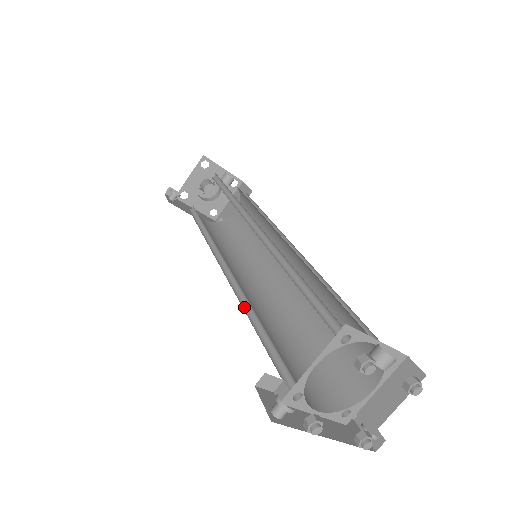
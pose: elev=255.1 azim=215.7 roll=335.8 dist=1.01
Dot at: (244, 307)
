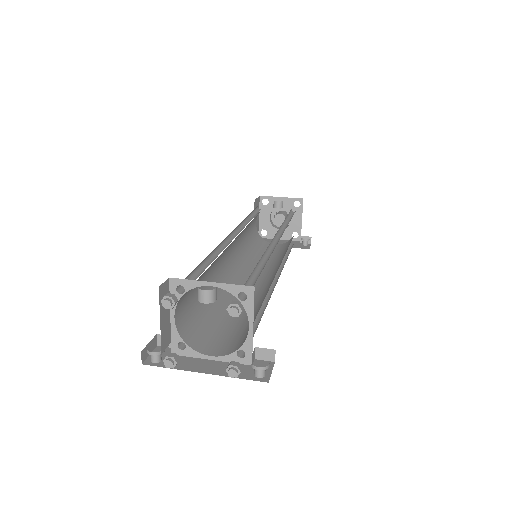
Dot at: occluded
